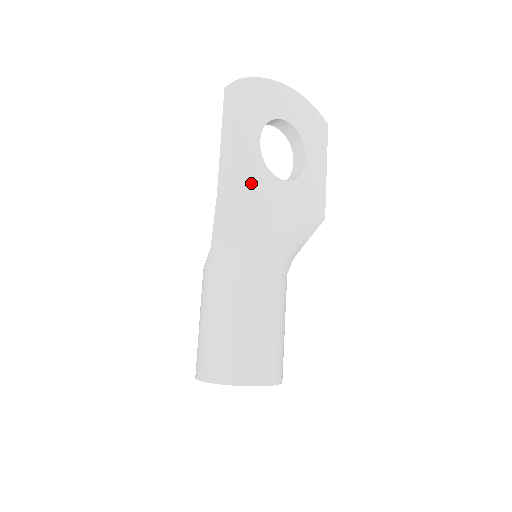
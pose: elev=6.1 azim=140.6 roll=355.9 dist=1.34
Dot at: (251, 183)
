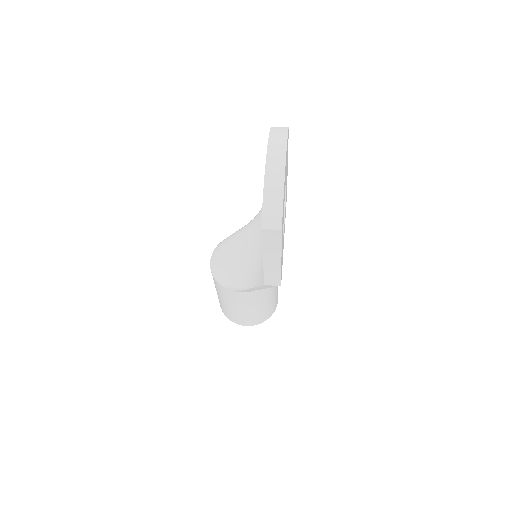
Dot at: (282, 260)
